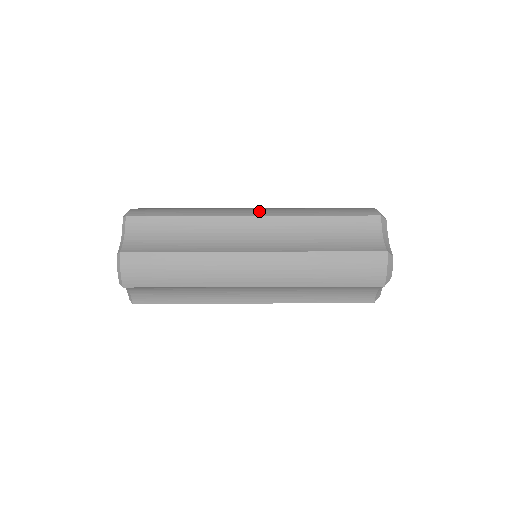
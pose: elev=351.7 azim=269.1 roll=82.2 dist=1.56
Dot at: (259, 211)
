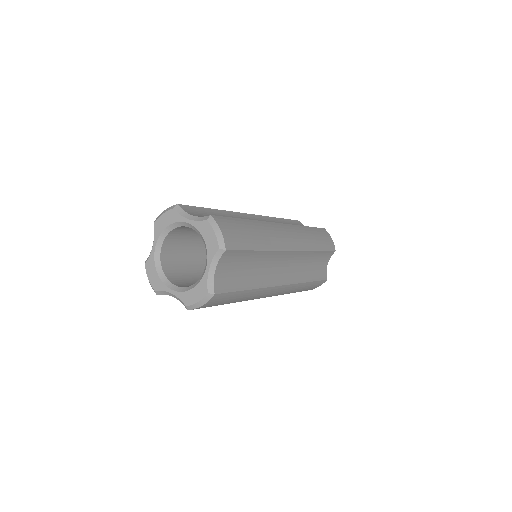
Dot at: occluded
